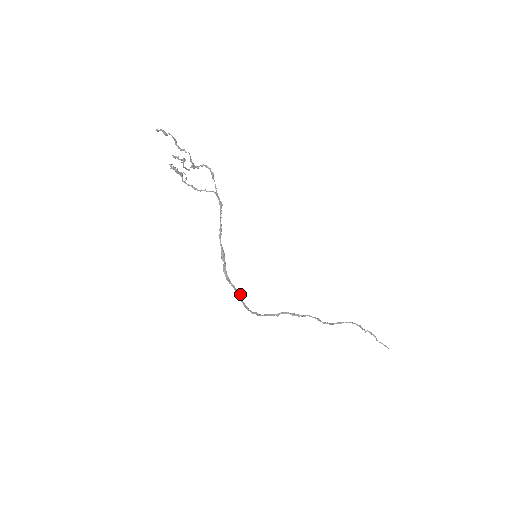
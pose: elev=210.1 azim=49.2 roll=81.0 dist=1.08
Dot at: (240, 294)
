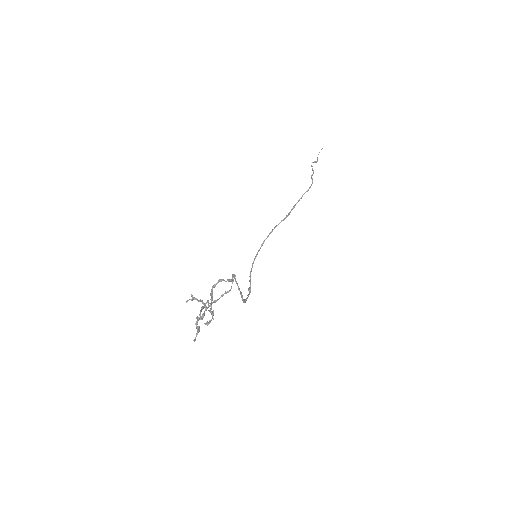
Dot at: occluded
